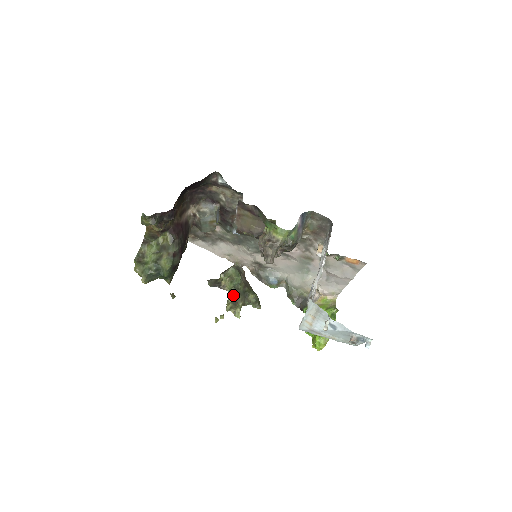
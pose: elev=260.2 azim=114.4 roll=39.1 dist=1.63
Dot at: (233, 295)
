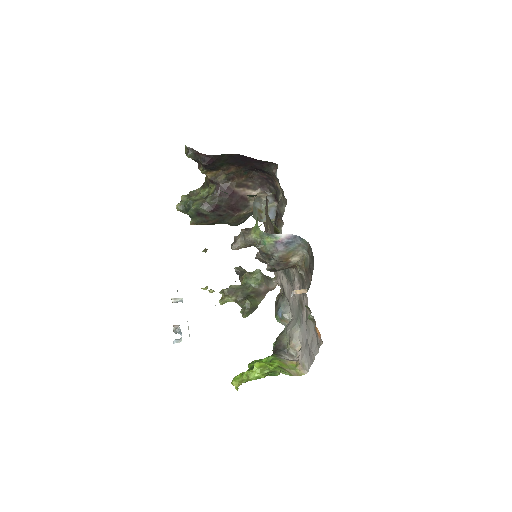
Dot at: (236, 287)
